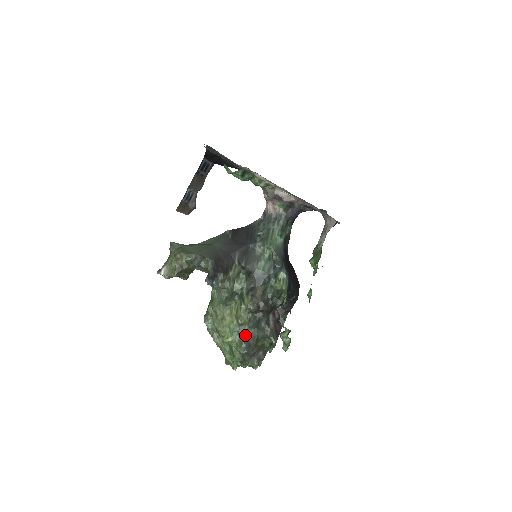
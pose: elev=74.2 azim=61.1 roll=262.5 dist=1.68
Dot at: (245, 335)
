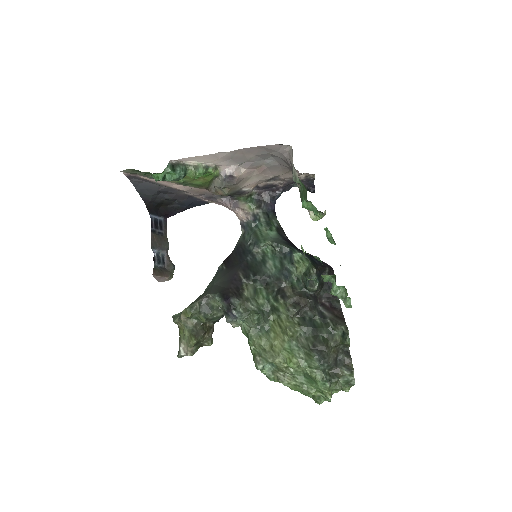
Dot at: (307, 343)
